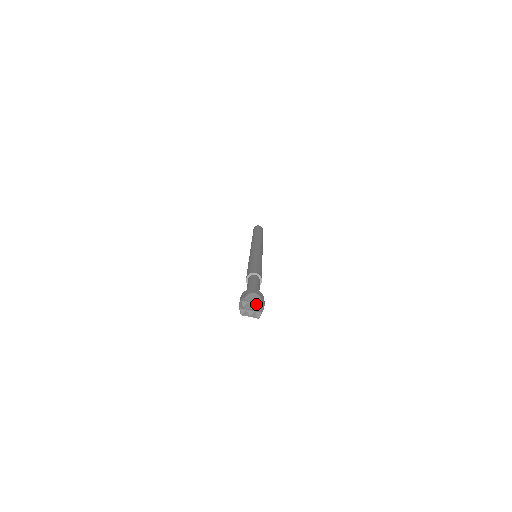
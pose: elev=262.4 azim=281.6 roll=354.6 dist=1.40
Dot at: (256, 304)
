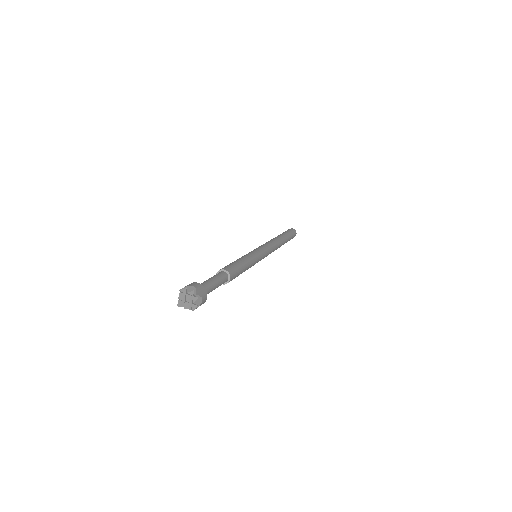
Dot at: (193, 297)
